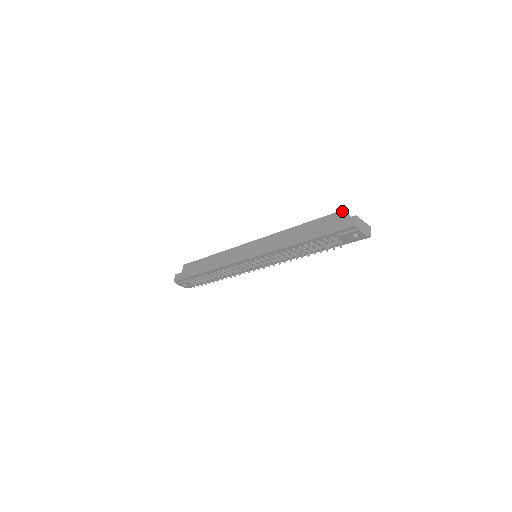
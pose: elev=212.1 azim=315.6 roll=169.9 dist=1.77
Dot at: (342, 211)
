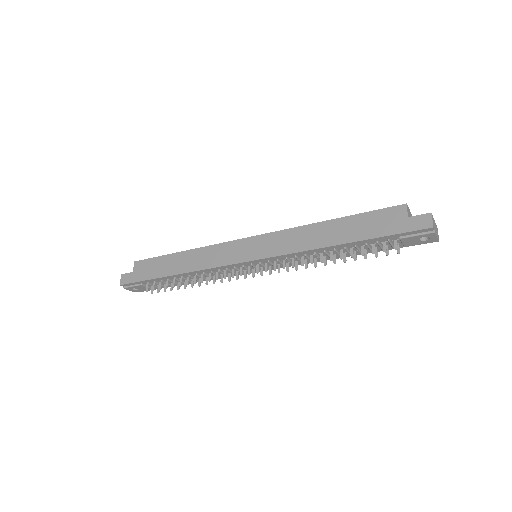
Dot at: (406, 205)
